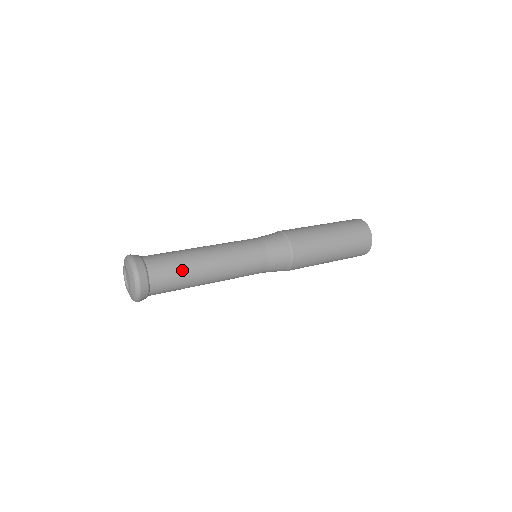
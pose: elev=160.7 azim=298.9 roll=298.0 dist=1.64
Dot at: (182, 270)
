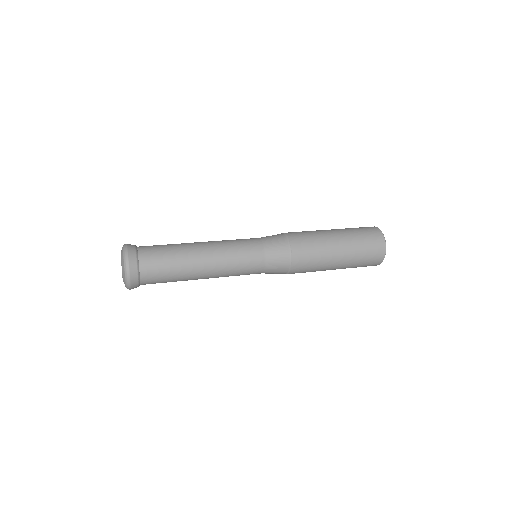
Dot at: (172, 255)
